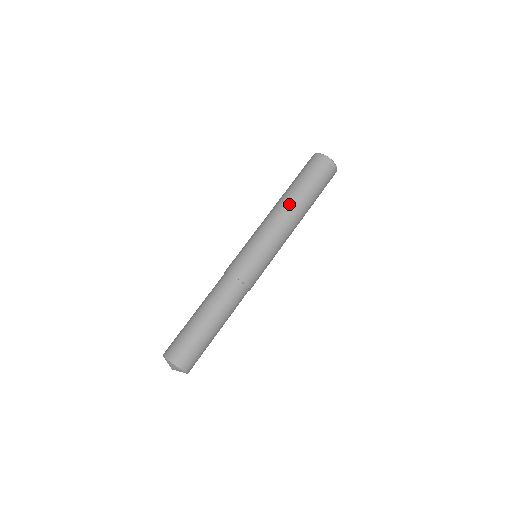
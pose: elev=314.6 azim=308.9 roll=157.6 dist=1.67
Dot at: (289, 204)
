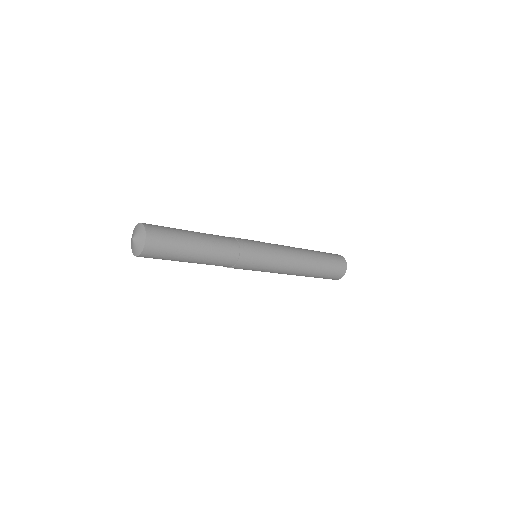
Dot at: (305, 251)
